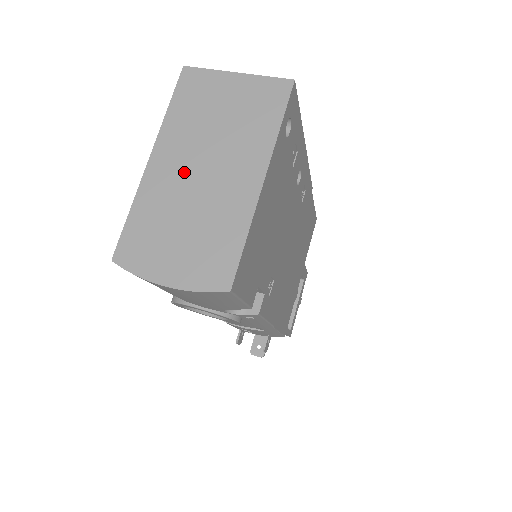
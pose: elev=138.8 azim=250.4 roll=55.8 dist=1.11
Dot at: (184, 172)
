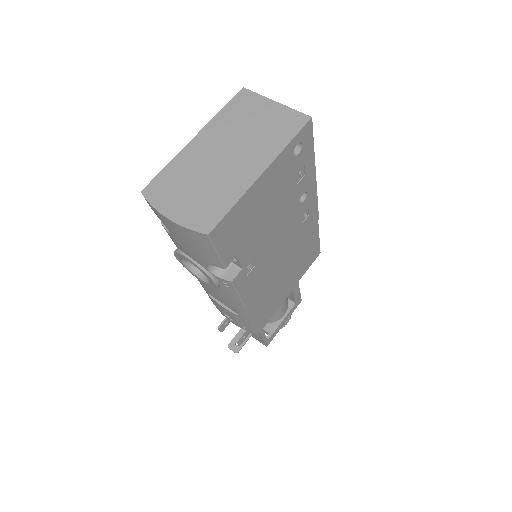
Dot at: (213, 152)
